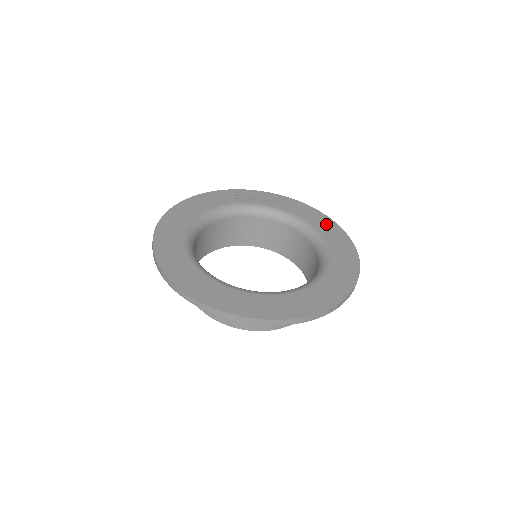
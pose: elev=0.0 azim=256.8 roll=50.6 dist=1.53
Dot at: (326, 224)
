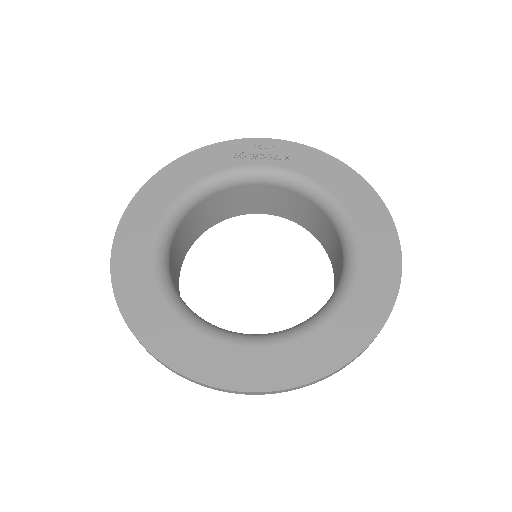
Dot at: (369, 209)
